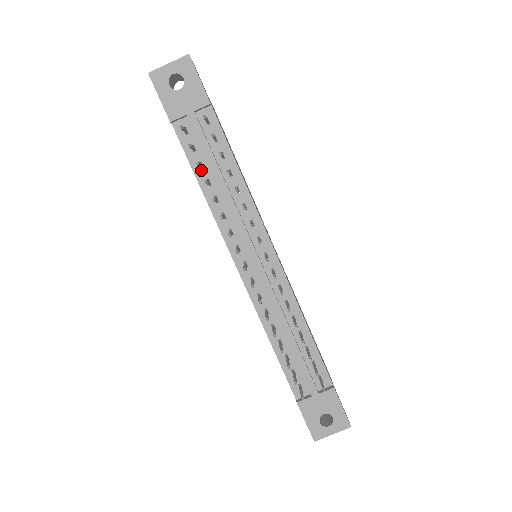
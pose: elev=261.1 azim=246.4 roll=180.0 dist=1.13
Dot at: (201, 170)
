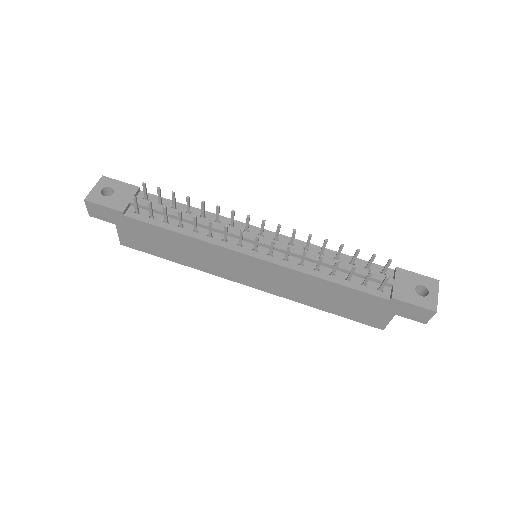
Dot at: (169, 224)
